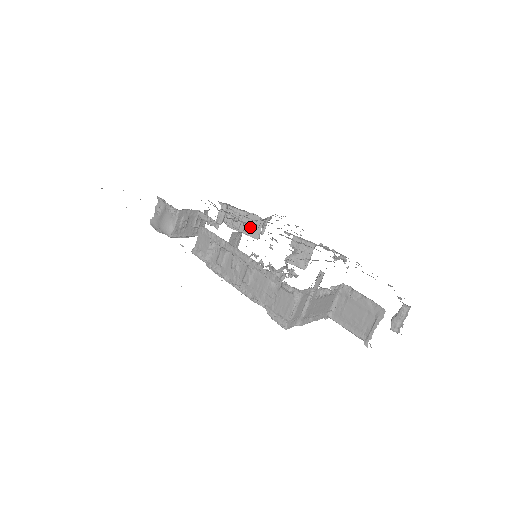
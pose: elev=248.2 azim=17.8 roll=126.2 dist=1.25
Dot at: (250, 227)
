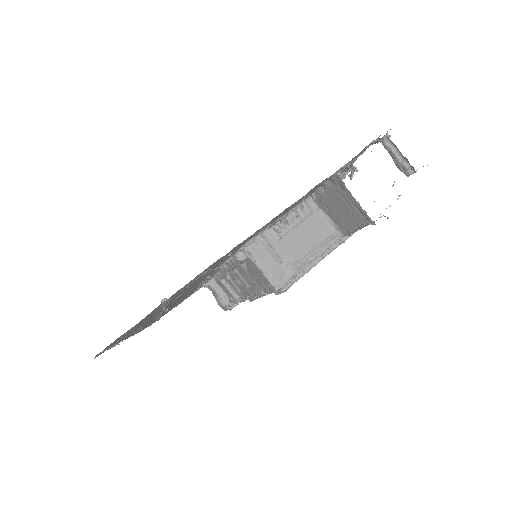
Dot at: occluded
